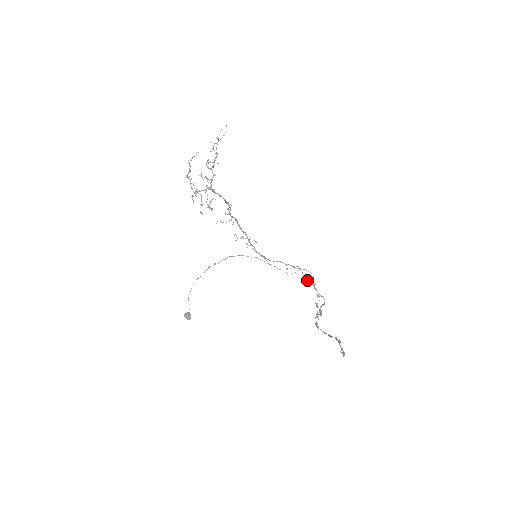
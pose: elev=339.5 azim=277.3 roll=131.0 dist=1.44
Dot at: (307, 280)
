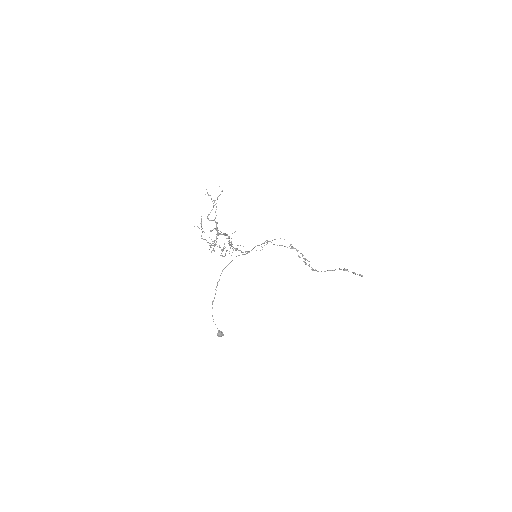
Dot at: occluded
